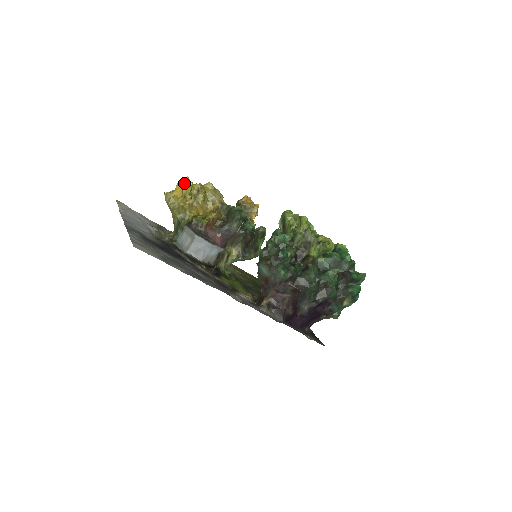
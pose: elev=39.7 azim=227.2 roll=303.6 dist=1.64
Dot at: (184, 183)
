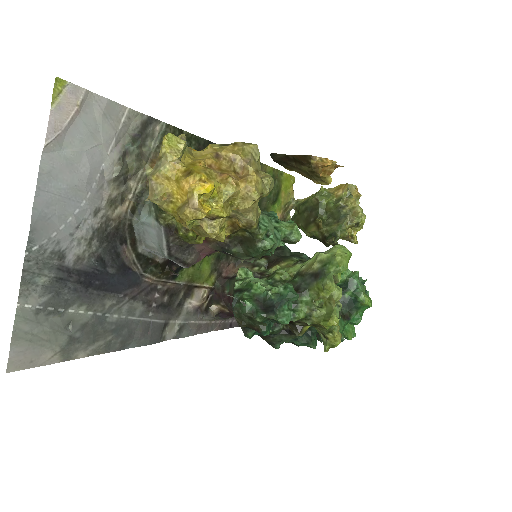
Dot at: (193, 204)
